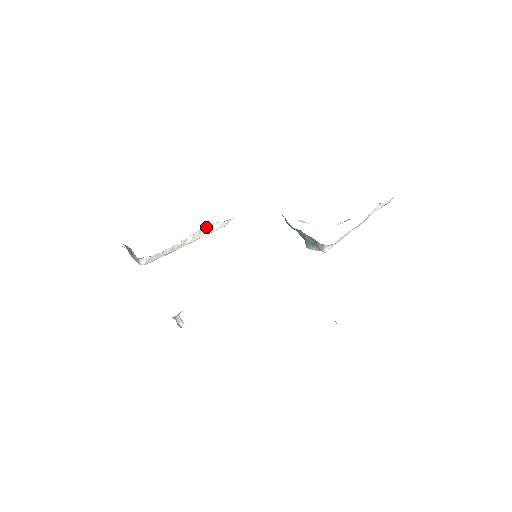
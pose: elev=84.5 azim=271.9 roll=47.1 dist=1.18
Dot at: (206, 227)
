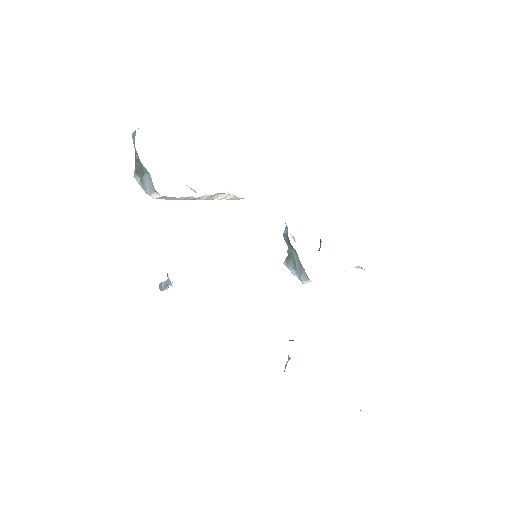
Dot at: (223, 193)
